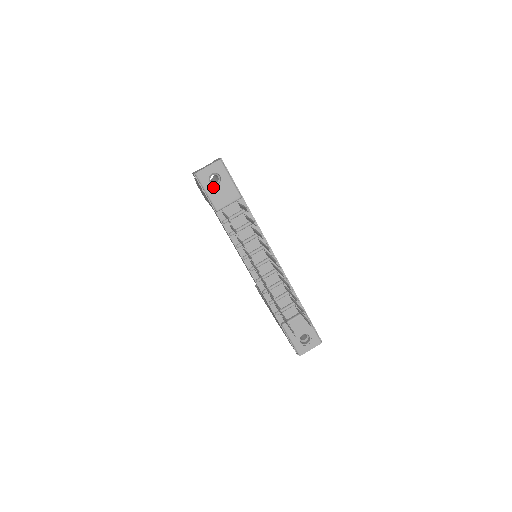
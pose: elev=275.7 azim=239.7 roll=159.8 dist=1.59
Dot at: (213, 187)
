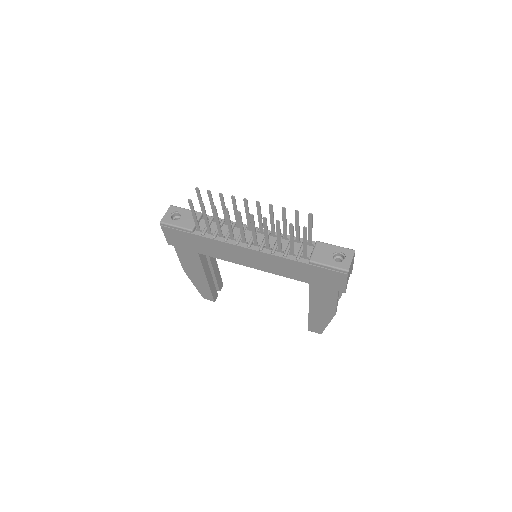
Dot at: (178, 220)
